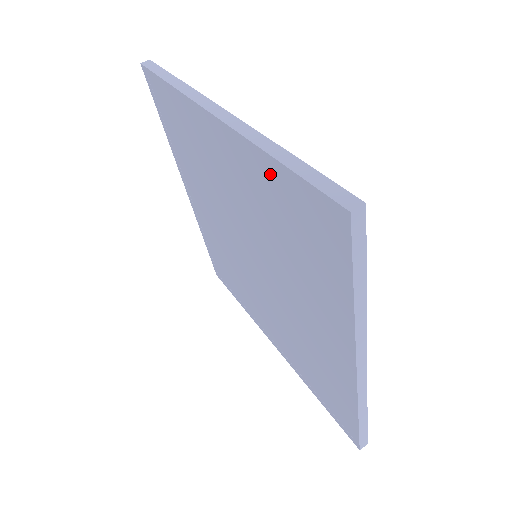
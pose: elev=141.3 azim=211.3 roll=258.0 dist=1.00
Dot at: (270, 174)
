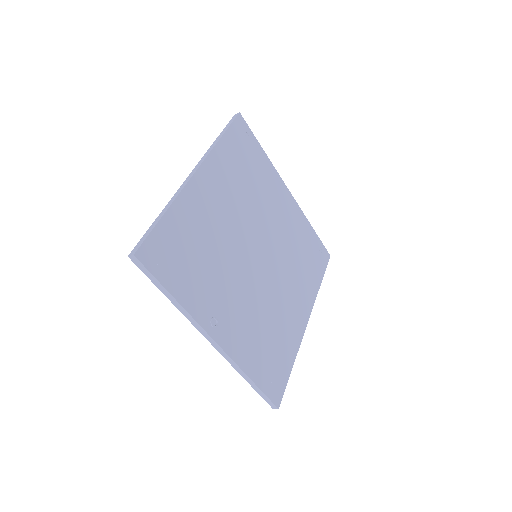
Dot at: occluded
